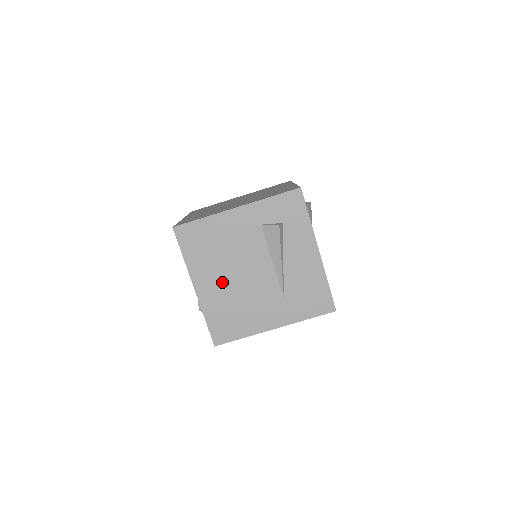
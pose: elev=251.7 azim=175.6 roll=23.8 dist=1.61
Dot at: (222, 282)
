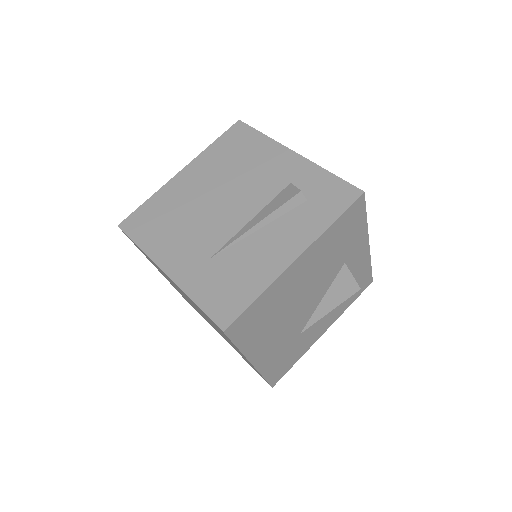
Dot at: (200, 189)
